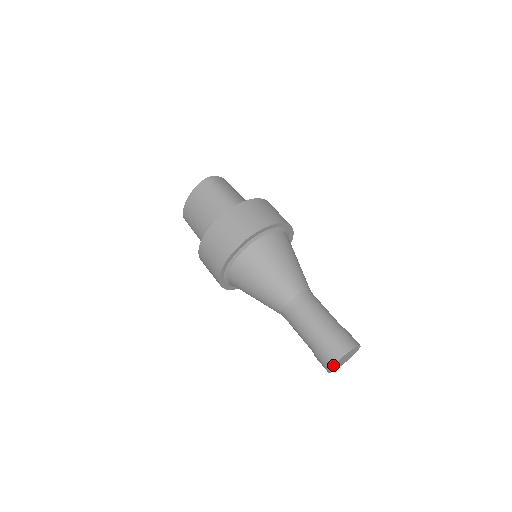
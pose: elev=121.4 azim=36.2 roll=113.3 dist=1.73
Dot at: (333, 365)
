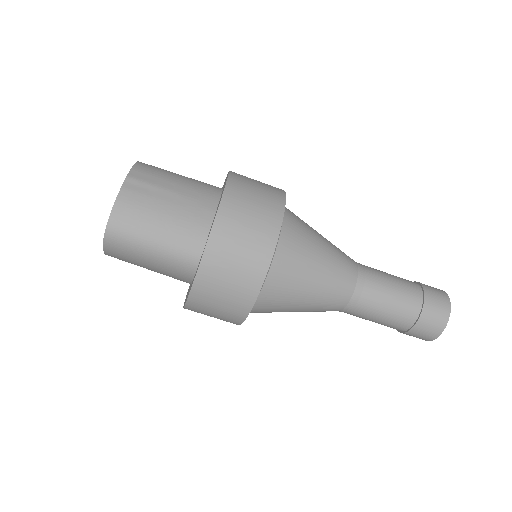
Dot at: occluded
